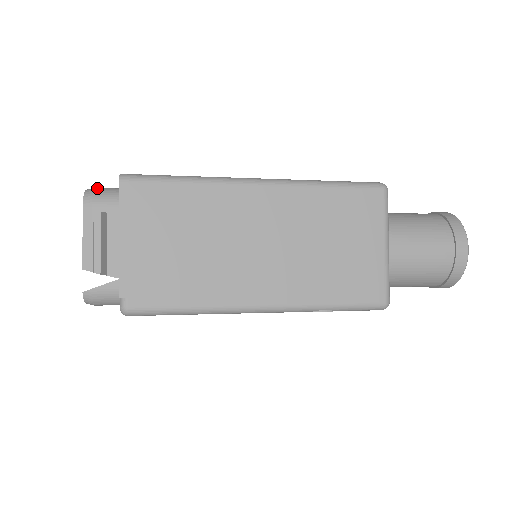
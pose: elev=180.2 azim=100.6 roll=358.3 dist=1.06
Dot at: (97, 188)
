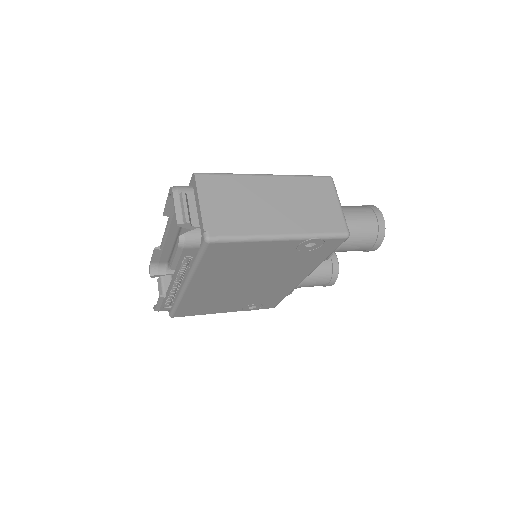
Dot at: (177, 186)
